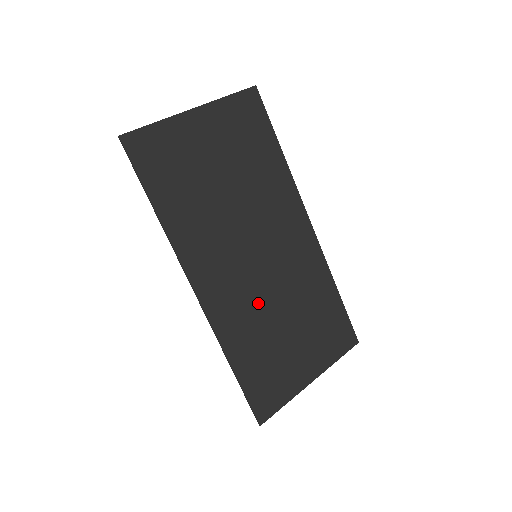
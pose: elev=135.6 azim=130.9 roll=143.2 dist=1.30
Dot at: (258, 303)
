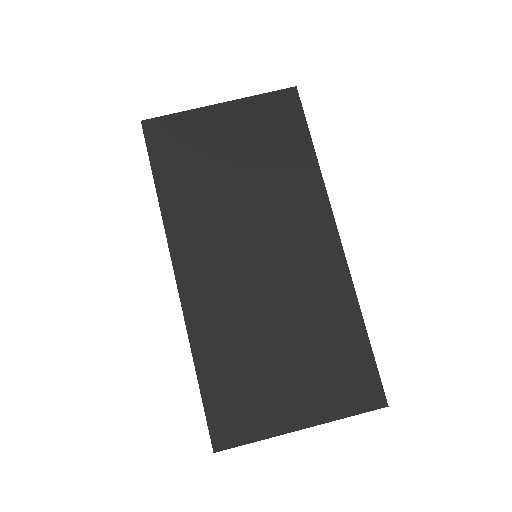
Dot at: (246, 307)
